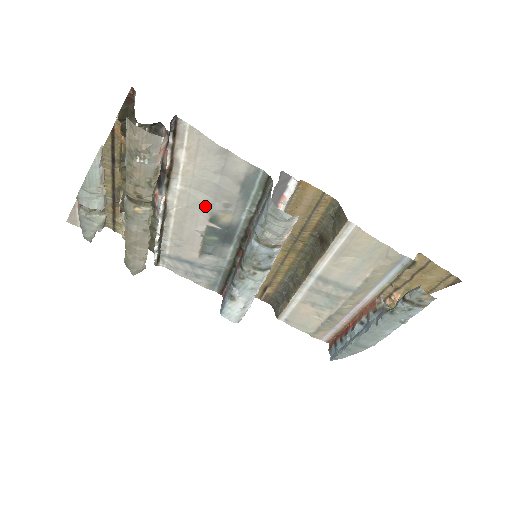
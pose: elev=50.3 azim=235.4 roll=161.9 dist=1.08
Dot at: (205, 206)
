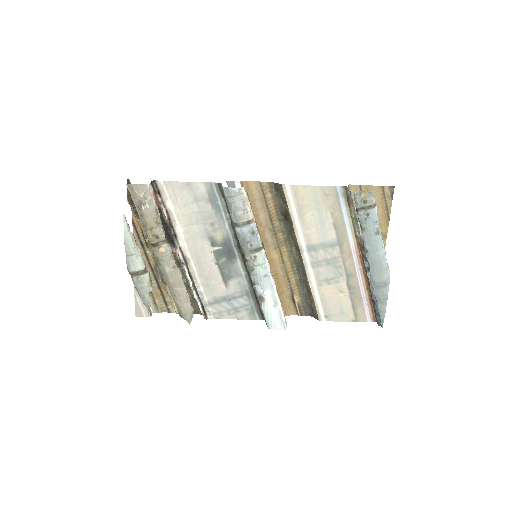
Dot at: (202, 235)
